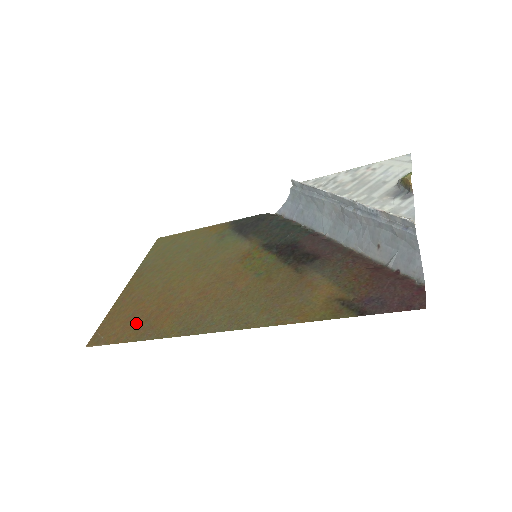
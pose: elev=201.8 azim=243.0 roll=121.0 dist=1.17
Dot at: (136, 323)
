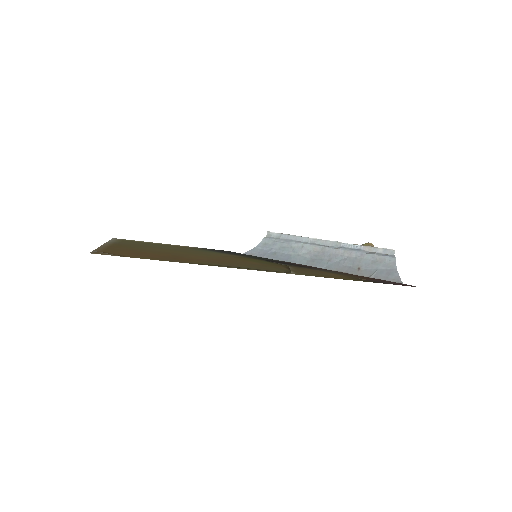
Dot at: (151, 256)
